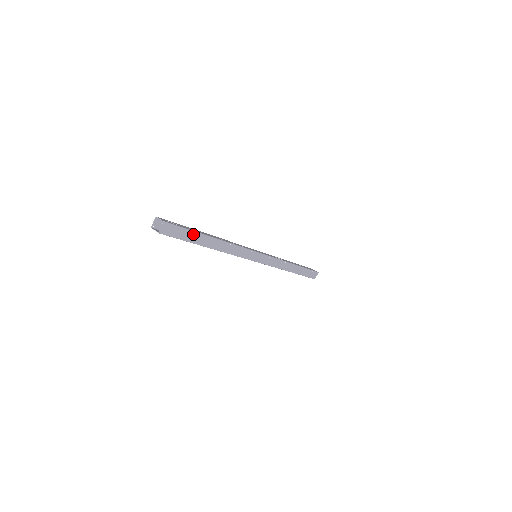
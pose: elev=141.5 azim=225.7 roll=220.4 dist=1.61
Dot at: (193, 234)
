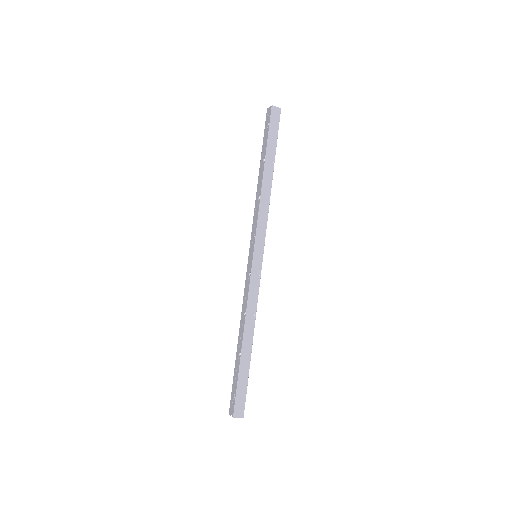
Dot at: (274, 145)
